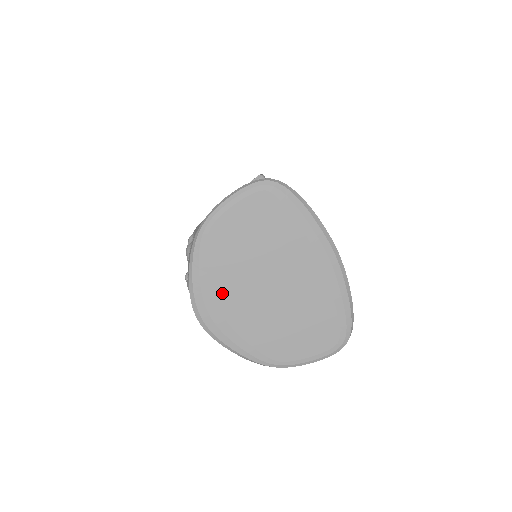
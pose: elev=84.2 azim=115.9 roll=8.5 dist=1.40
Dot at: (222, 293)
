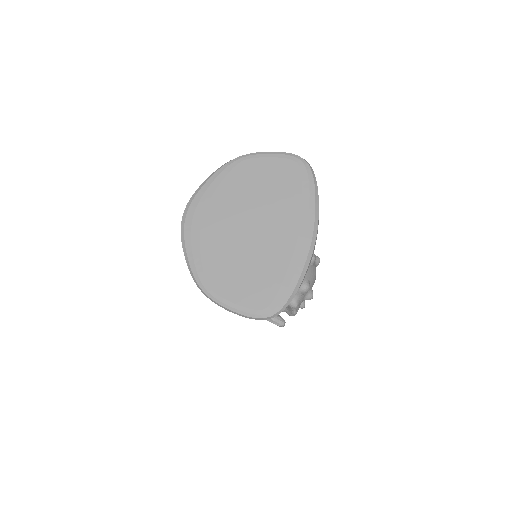
Dot at: (214, 207)
